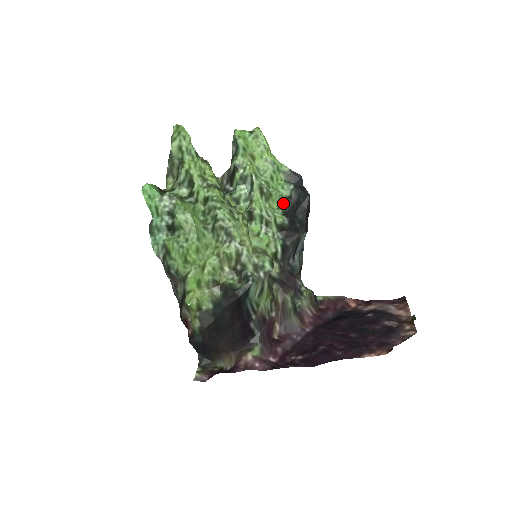
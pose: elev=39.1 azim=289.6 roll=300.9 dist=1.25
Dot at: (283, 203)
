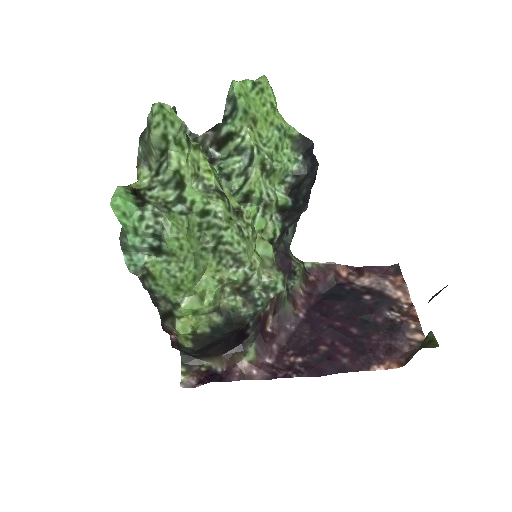
Dot at: (288, 179)
